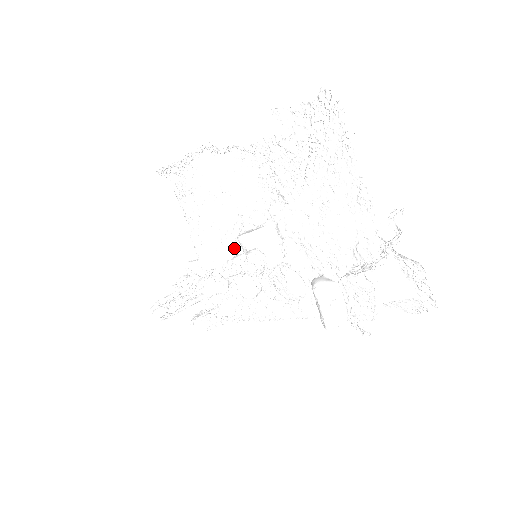
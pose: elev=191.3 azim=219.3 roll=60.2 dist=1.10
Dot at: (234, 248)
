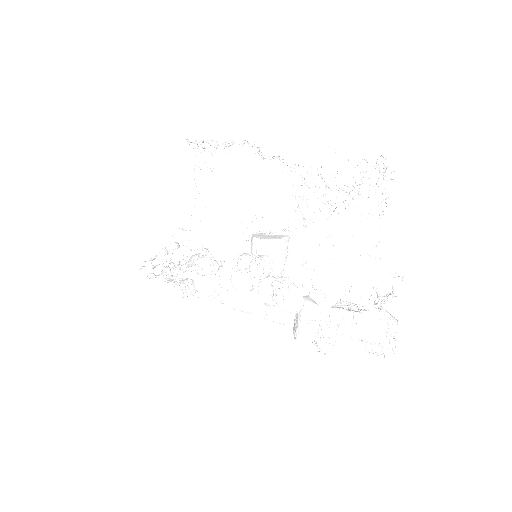
Dot at: (234, 238)
